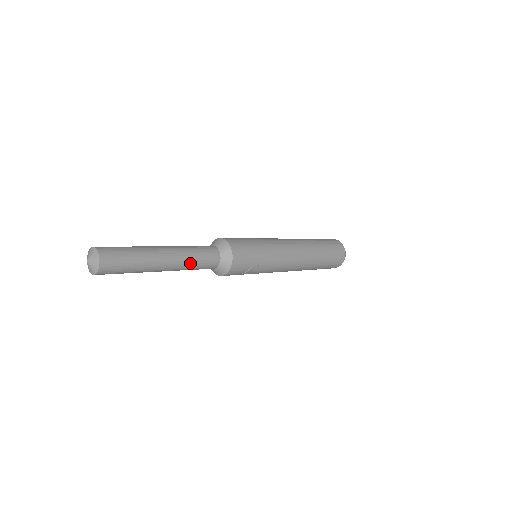
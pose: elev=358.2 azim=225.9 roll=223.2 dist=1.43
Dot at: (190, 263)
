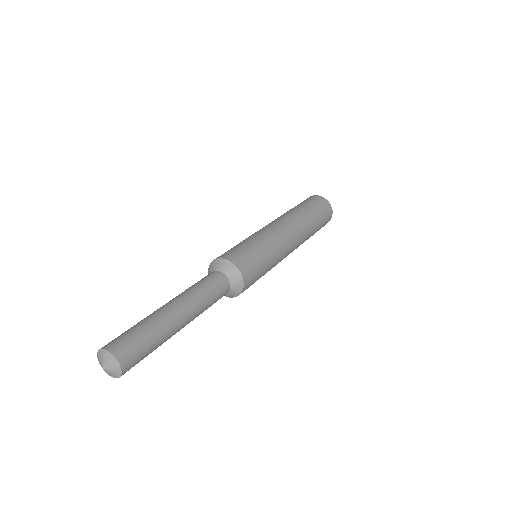
Dot at: (203, 311)
